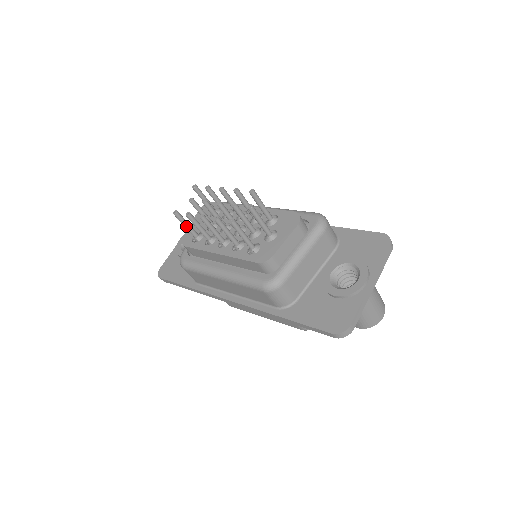
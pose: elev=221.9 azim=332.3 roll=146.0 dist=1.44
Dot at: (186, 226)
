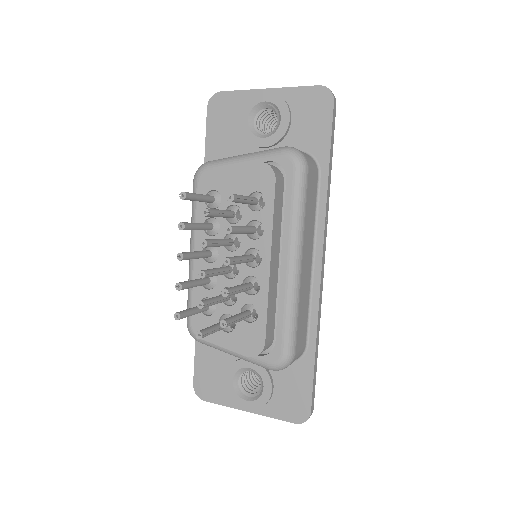
Dot at: (196, 199)
